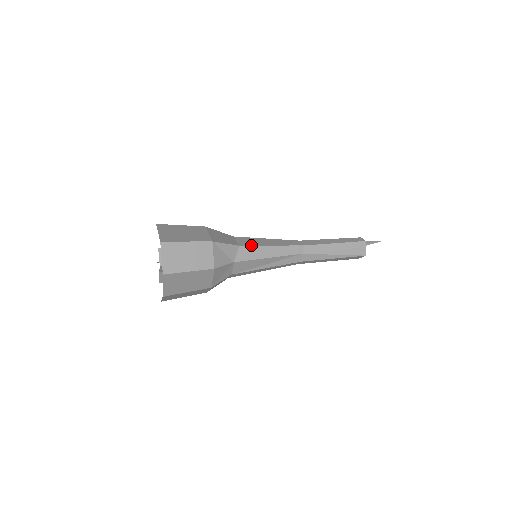
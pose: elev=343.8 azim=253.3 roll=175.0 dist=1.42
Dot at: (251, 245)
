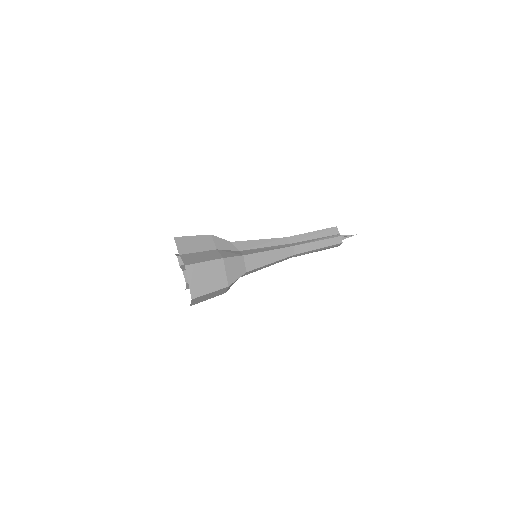
Dot at: (255, 269)
